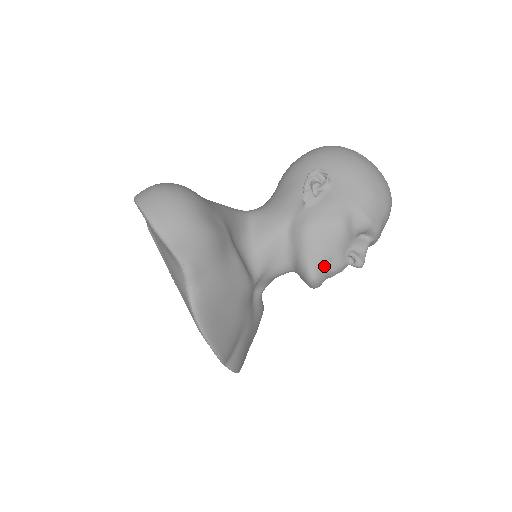
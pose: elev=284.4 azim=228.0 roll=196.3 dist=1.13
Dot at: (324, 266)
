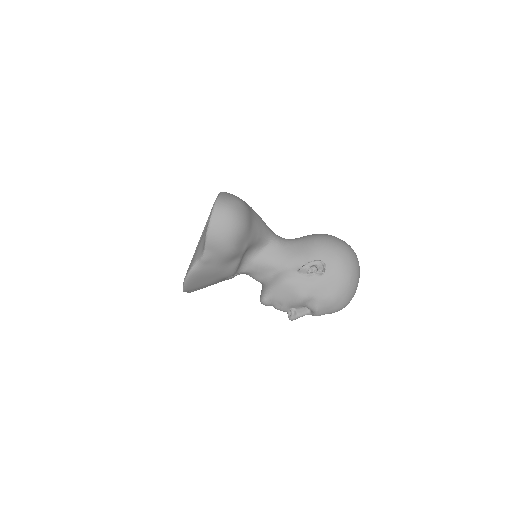
Dot at: (274, 303)
